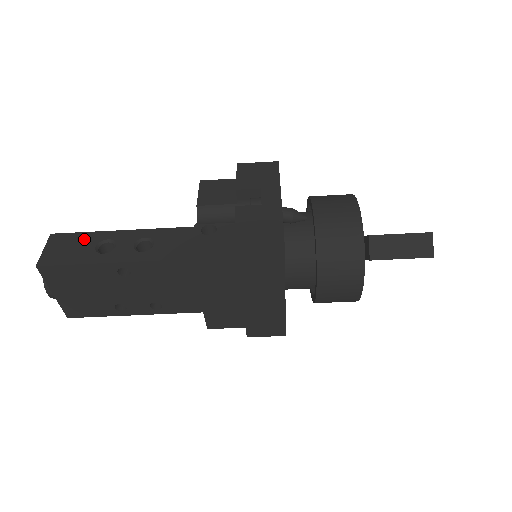
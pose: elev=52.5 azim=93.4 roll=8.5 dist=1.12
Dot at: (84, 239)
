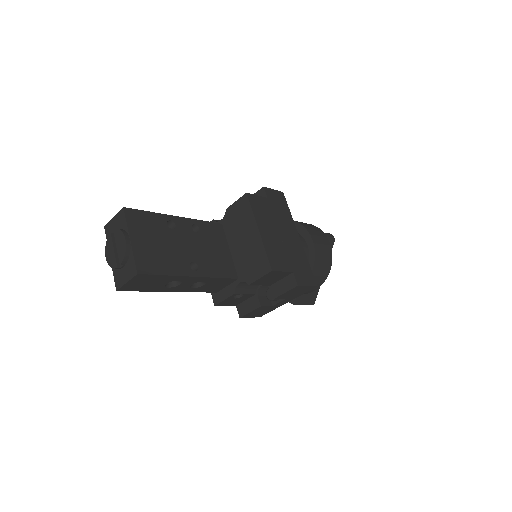
Dot at: (162, 280)
